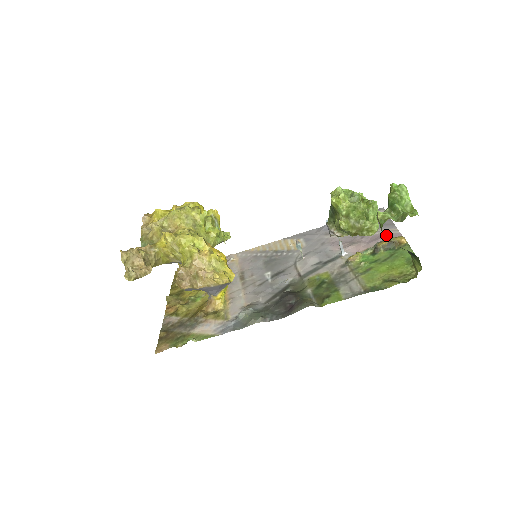
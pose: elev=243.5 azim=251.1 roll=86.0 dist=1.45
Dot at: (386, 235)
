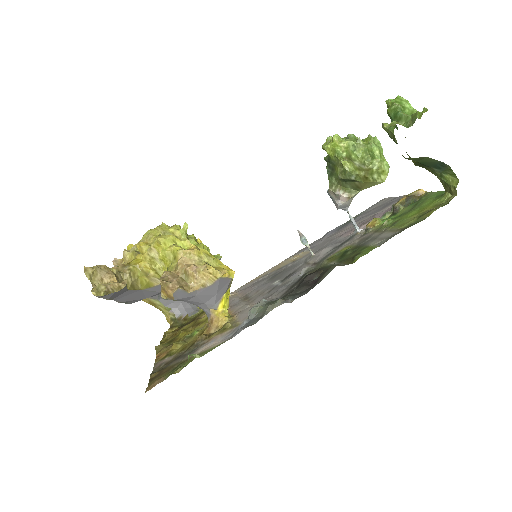
Dot at: occluded
